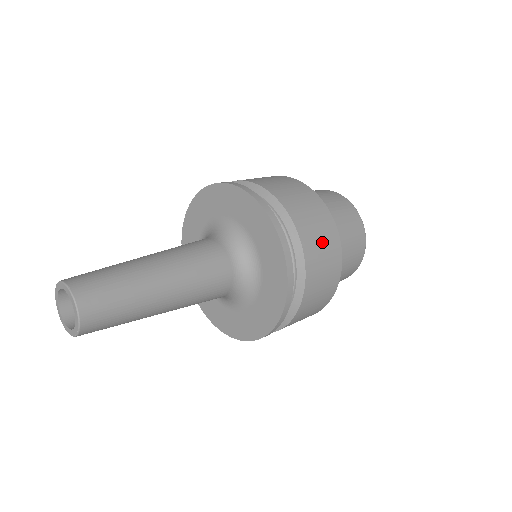
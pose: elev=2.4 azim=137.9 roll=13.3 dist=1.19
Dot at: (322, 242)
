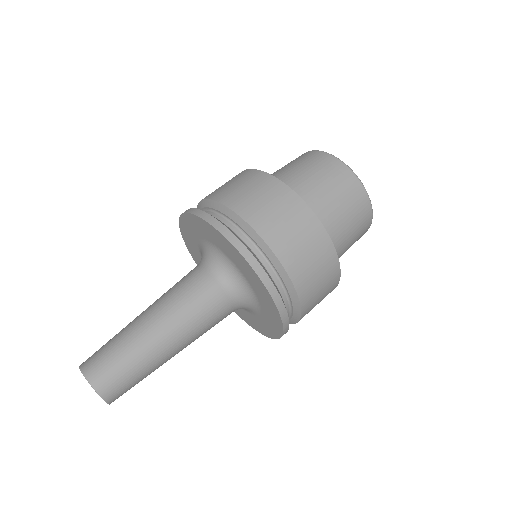
Dot at: (269, 204)
